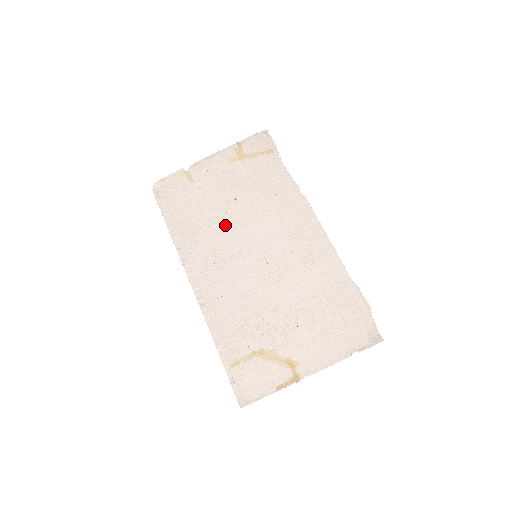
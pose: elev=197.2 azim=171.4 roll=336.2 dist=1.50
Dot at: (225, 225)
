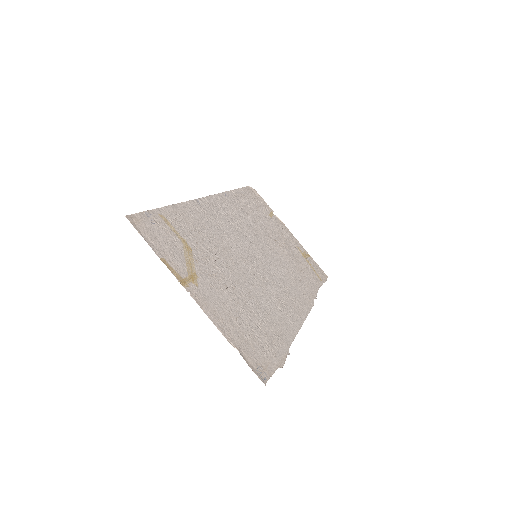
Dot at: (261, 234)
